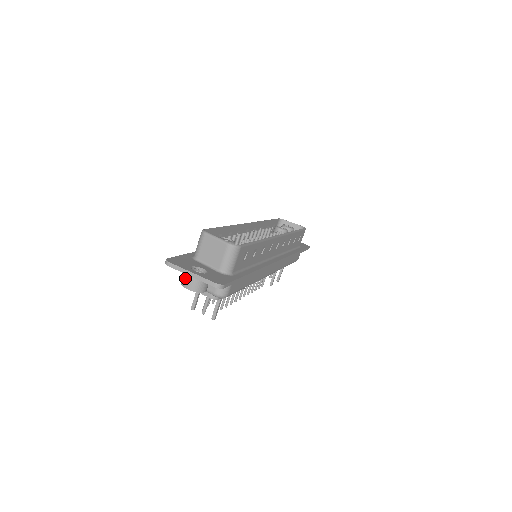
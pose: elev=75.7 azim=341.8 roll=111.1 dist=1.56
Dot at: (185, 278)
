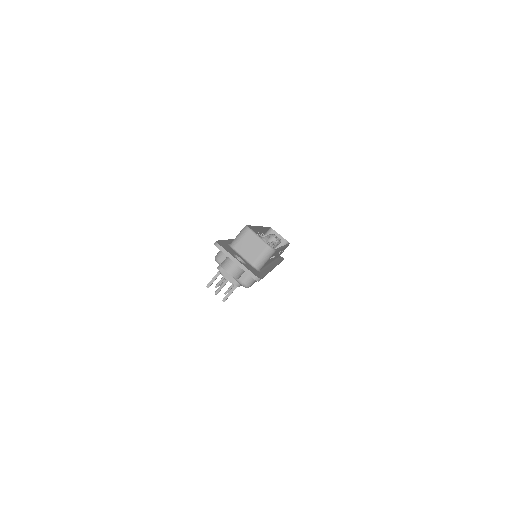
Dot at: (228, 262)
